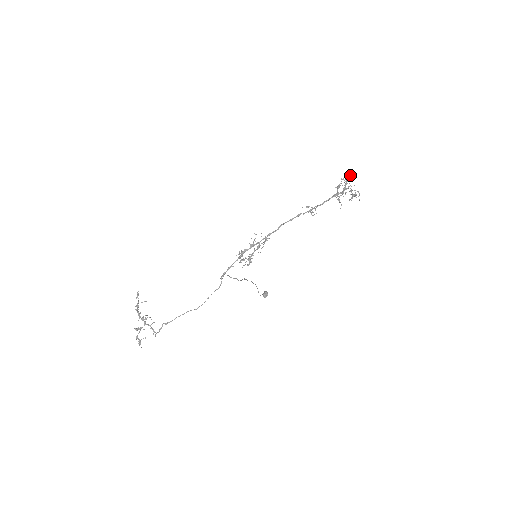
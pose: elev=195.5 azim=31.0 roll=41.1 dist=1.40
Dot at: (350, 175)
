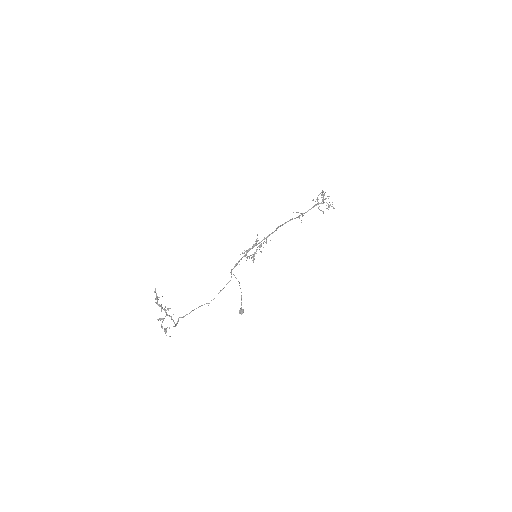
Dot at: occluded
